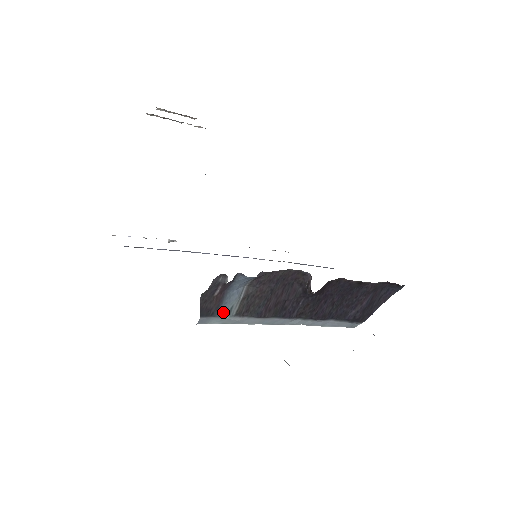
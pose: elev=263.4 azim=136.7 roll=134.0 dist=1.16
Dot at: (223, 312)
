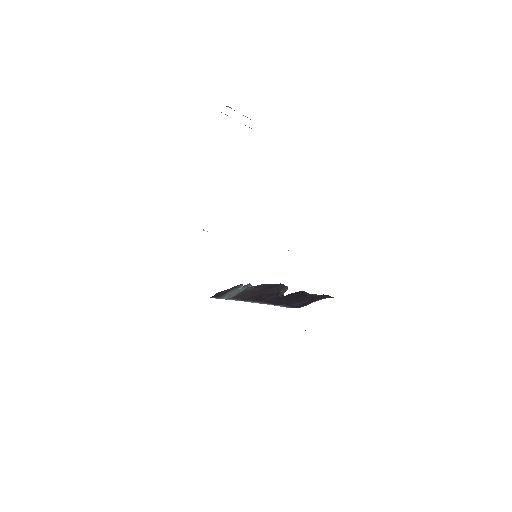
Dot at: (225, 296)
